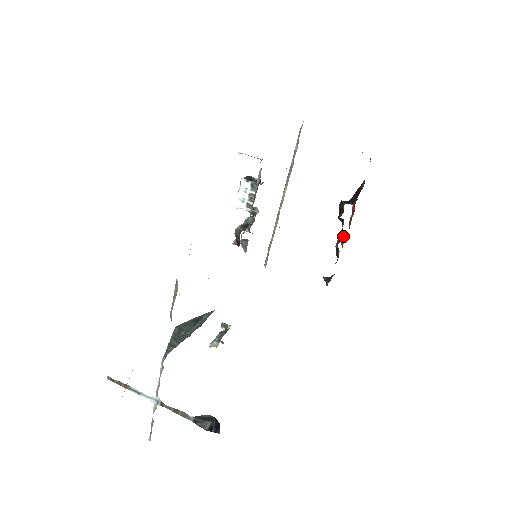
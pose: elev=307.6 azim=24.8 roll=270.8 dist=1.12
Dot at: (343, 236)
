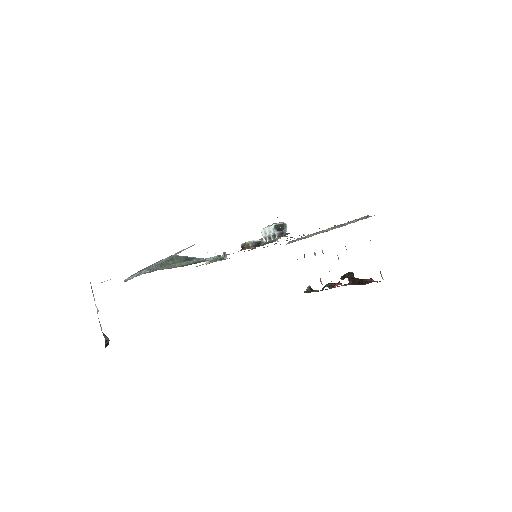
Dot at: (332, 287)
